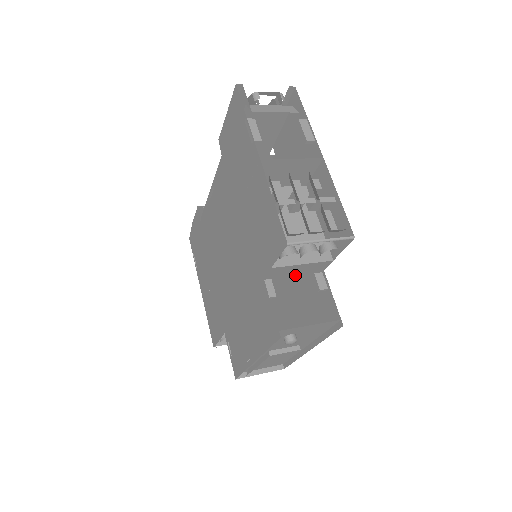
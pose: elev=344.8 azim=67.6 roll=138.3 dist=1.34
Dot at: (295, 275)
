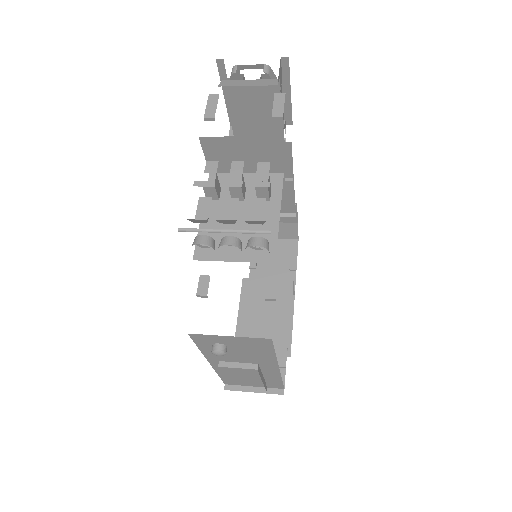
Dot at: occluded
